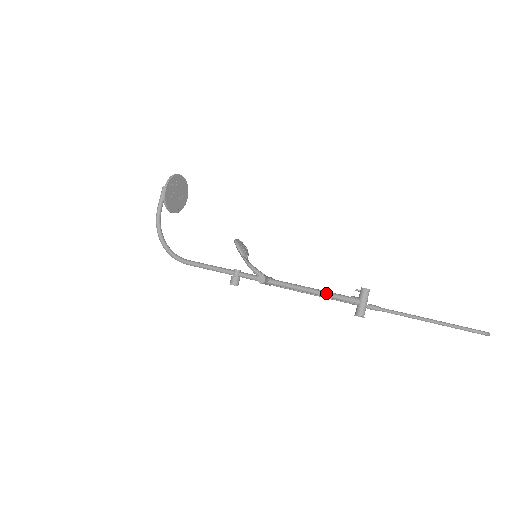
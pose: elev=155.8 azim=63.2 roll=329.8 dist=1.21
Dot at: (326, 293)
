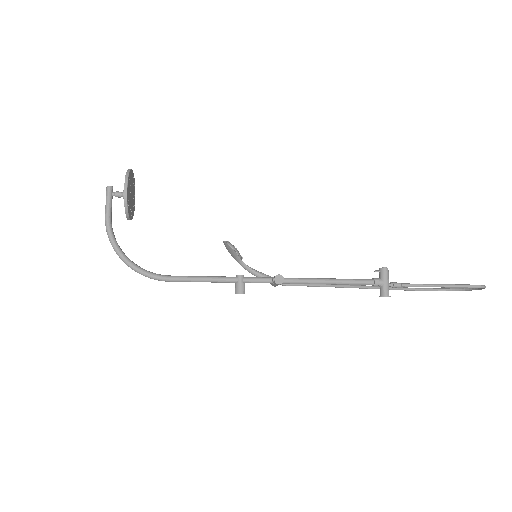
Dot at: (349, 280)
